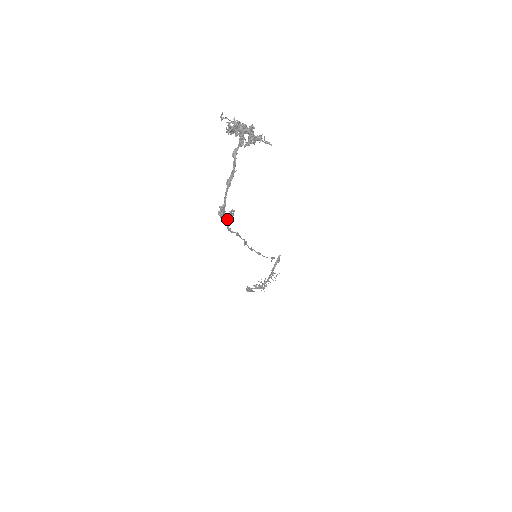
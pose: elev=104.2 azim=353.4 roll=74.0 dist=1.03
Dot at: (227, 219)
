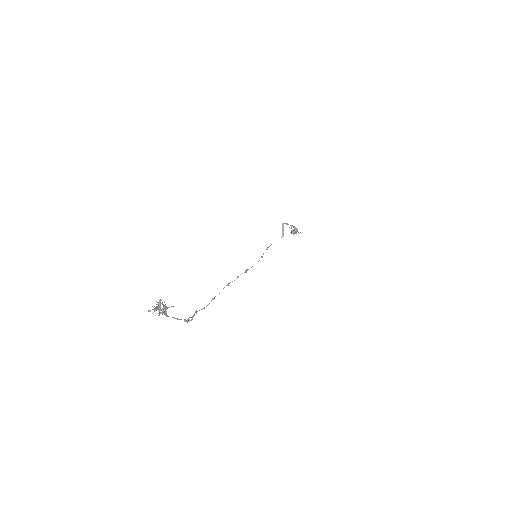
Dot at: (192, 319)
